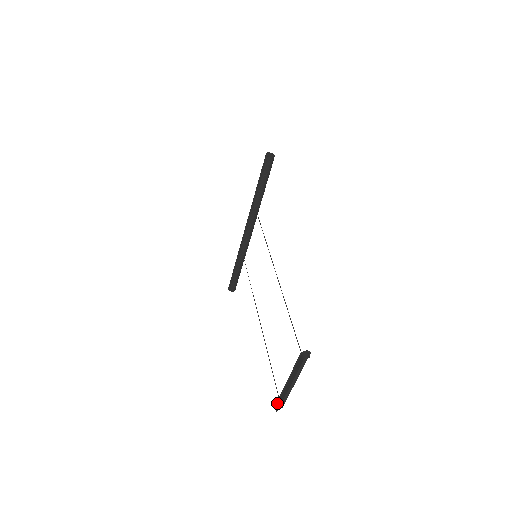
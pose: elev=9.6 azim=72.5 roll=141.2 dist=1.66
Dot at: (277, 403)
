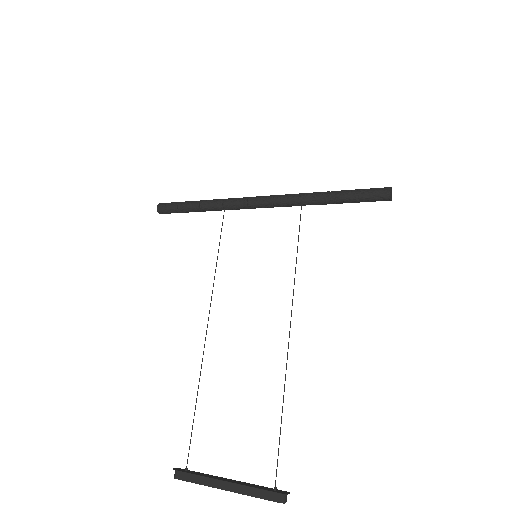
Dot at: (185, 473)
